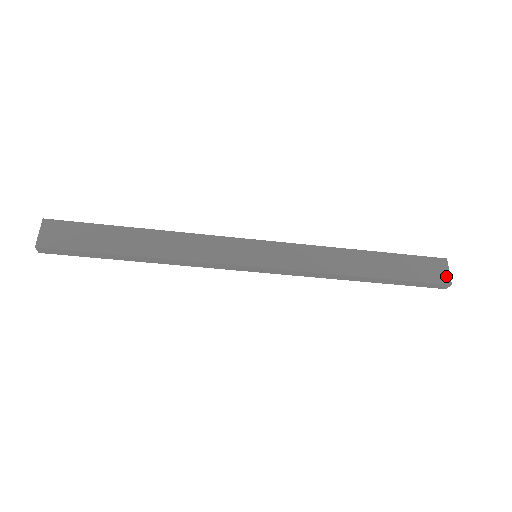
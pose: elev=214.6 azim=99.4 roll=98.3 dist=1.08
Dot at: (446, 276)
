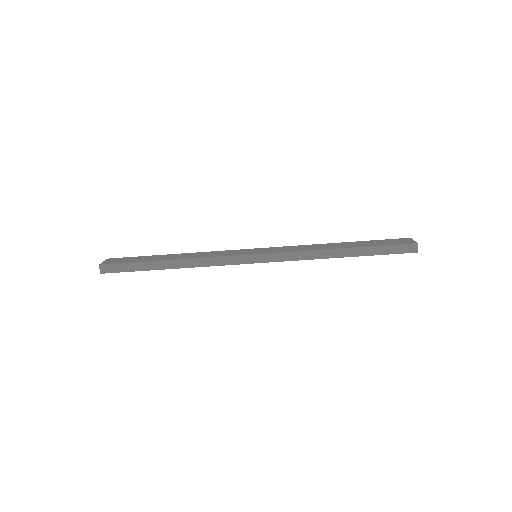
Dot at: (412, 242)
